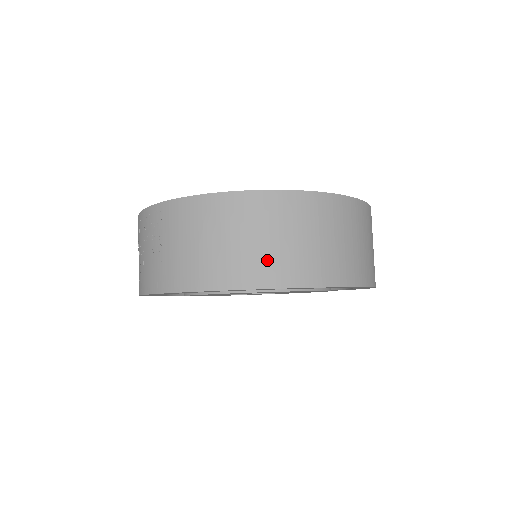
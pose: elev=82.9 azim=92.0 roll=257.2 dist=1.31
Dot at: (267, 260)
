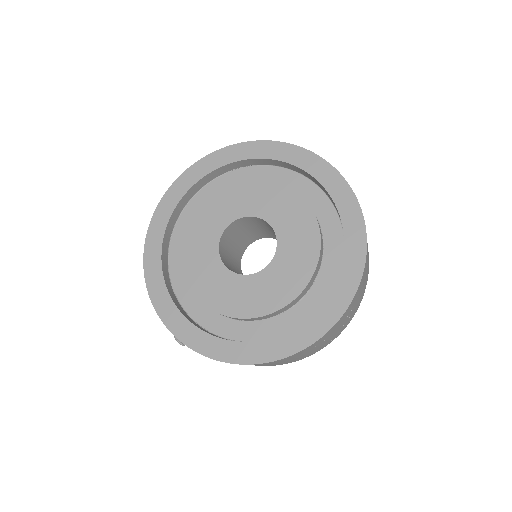
Dot at: occluded
